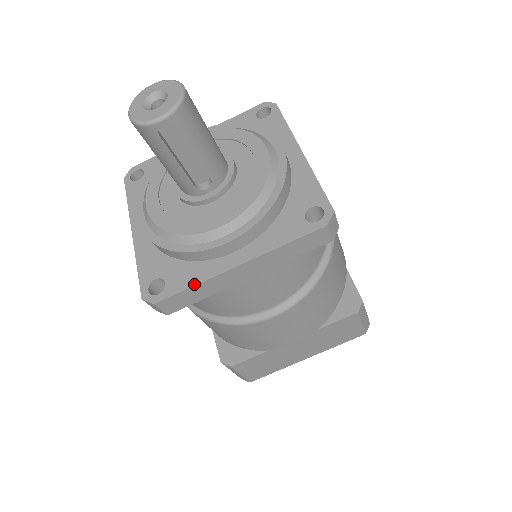
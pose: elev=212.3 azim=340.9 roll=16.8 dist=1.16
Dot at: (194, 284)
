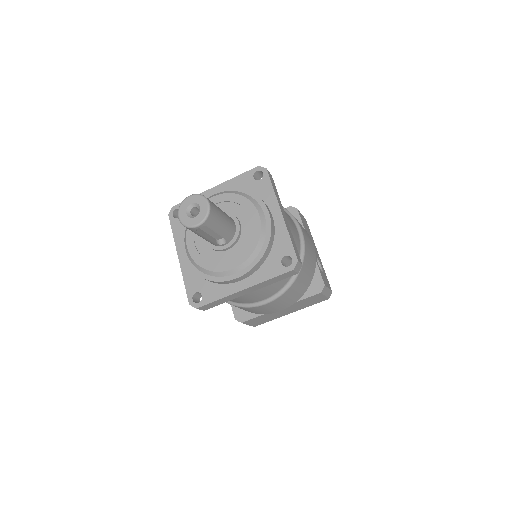
Dot at: (219, 299)
